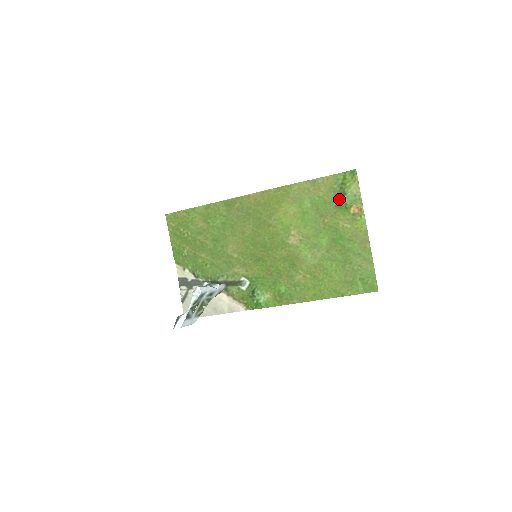
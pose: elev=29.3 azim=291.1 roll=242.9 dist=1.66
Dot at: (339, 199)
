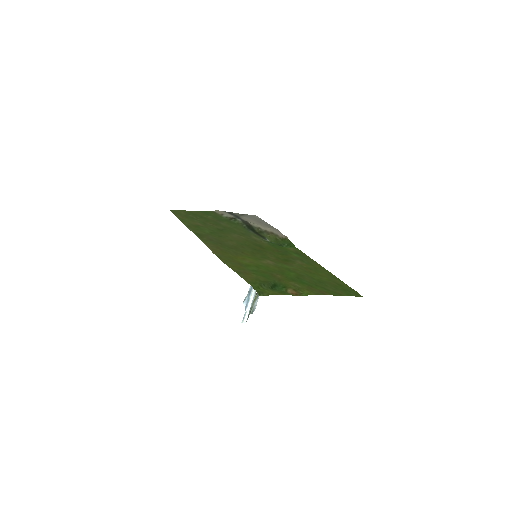
Dot at: (271, 284)
